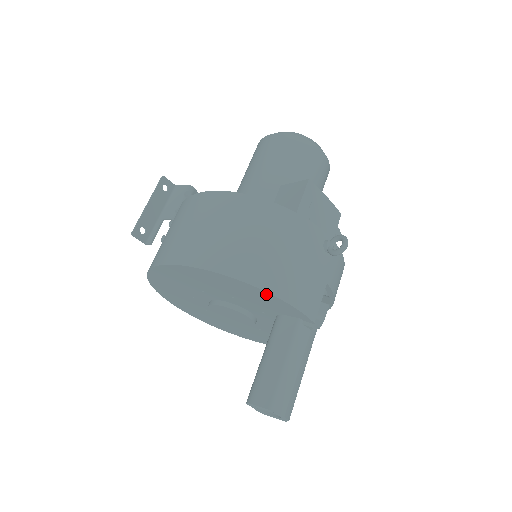
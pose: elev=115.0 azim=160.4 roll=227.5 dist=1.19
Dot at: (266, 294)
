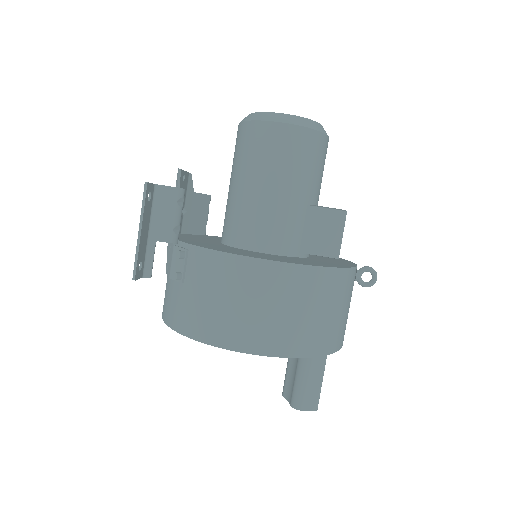
Dot at: occluded
